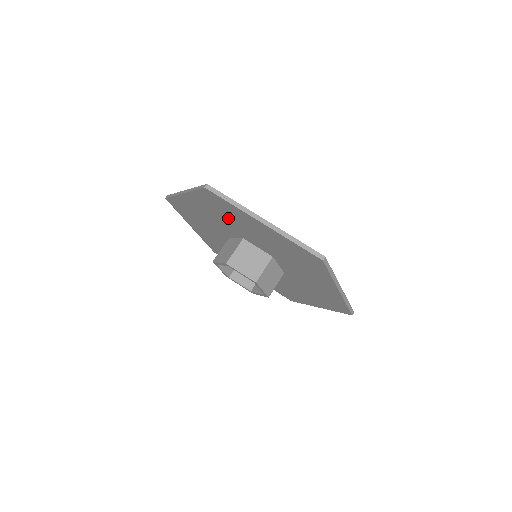
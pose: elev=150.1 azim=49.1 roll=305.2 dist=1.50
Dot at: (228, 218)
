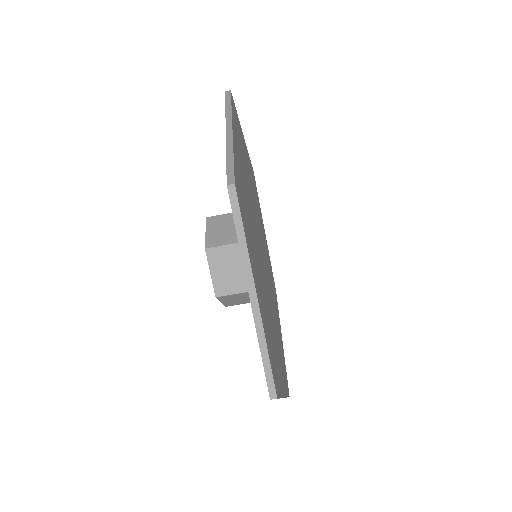
Dot at: occluded
